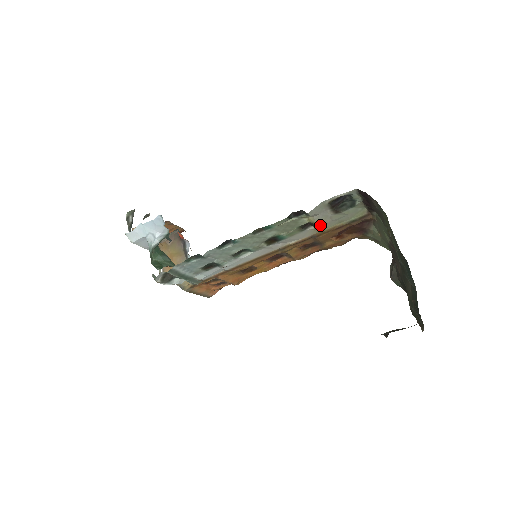
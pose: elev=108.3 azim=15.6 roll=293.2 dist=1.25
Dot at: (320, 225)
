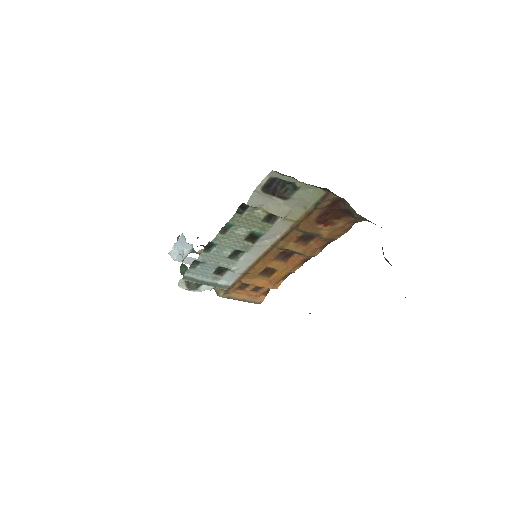
Dot at: (280, 214)
